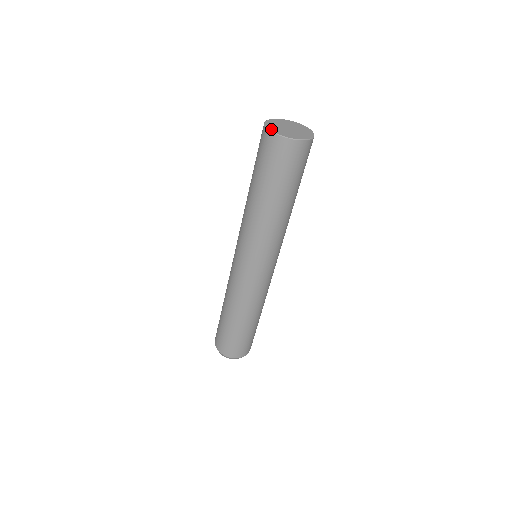
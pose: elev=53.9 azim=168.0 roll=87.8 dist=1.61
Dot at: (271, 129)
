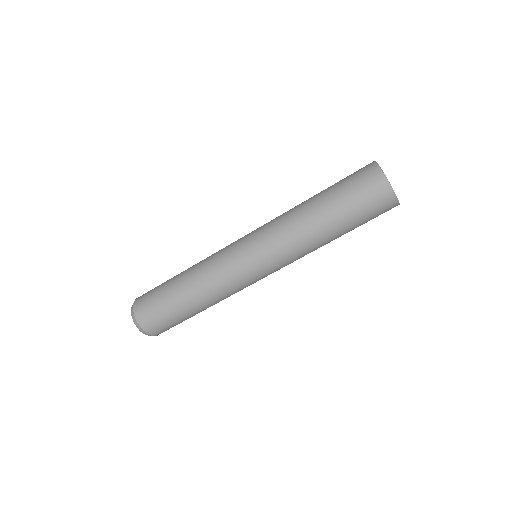
Dot at: (385, 175)
